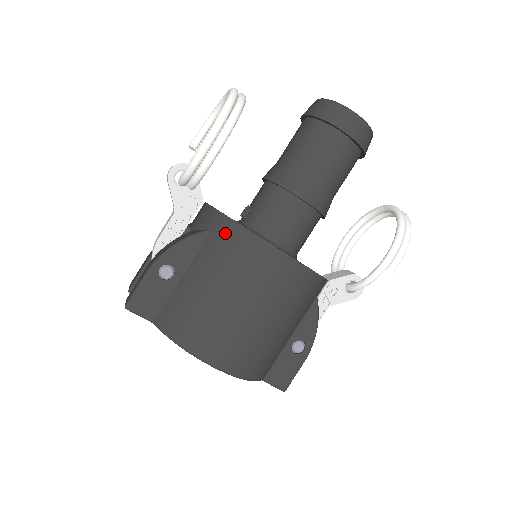
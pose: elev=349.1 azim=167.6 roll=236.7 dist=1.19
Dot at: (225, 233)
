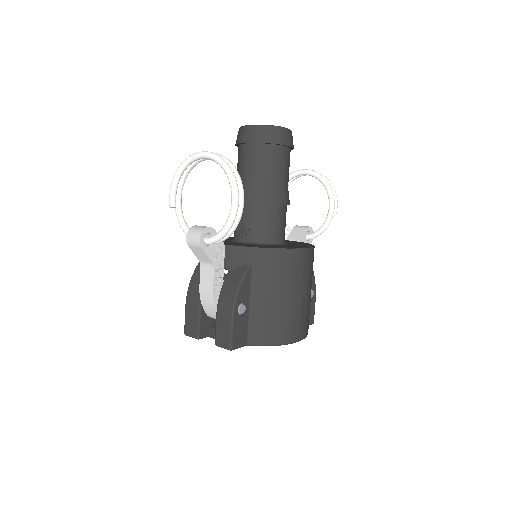
Dot at: (266, 260)
